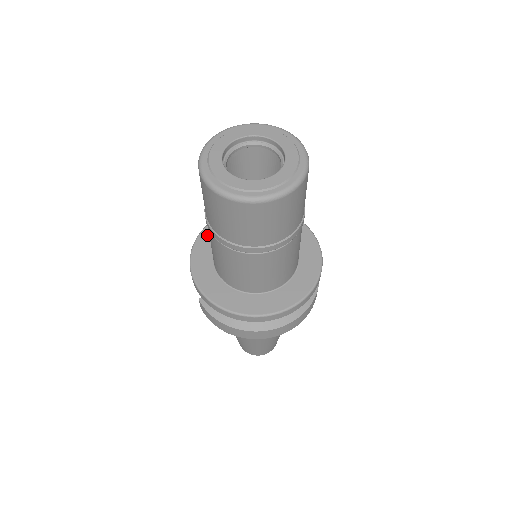
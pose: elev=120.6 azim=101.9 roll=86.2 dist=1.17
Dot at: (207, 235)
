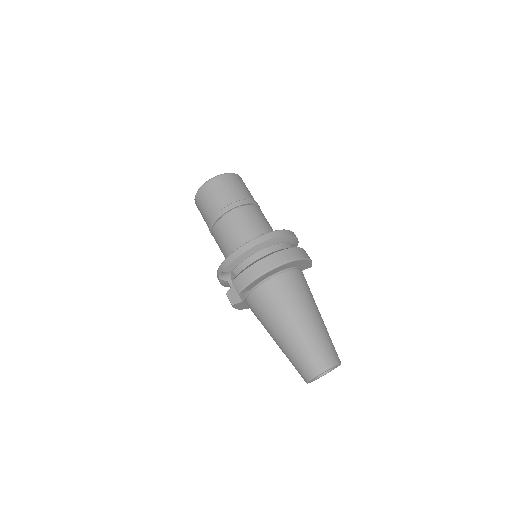
Dot at: occluded
